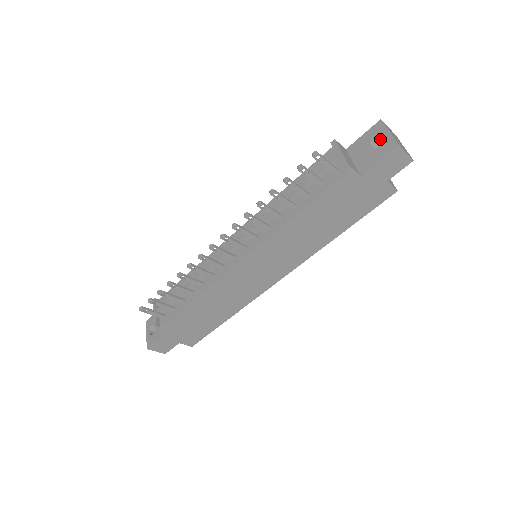
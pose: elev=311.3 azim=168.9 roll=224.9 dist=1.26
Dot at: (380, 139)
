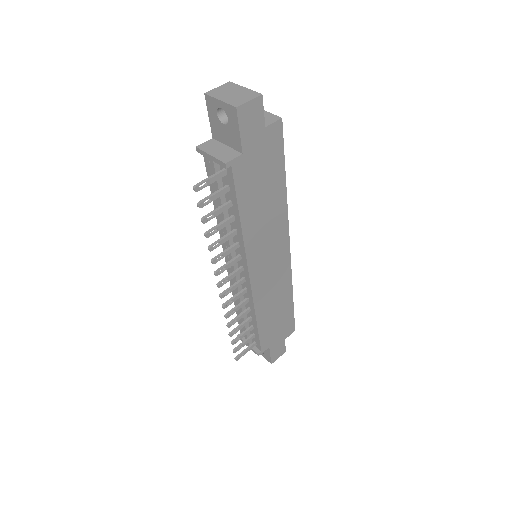
Dot at: occluded
